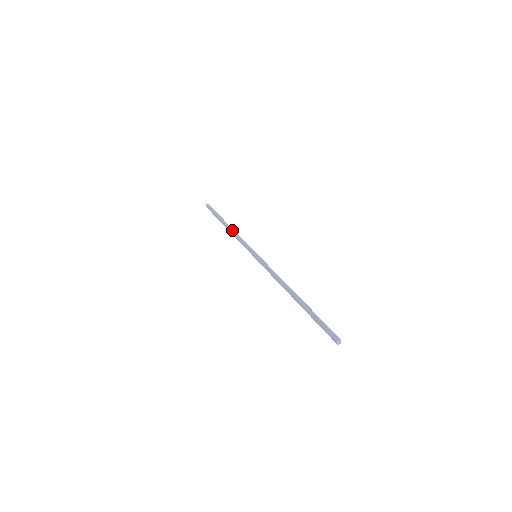
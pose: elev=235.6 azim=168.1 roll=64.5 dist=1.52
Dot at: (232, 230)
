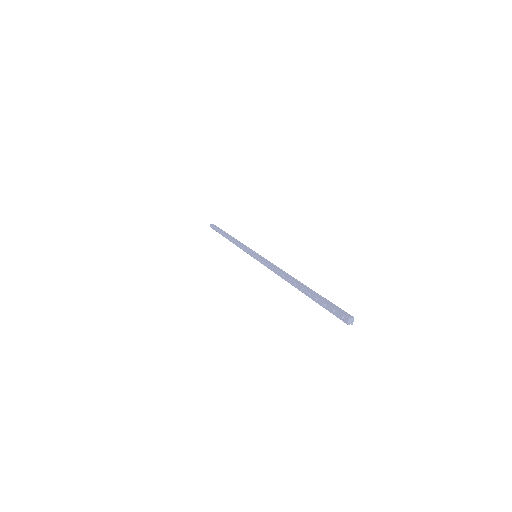
Dot at: (234, 238)
